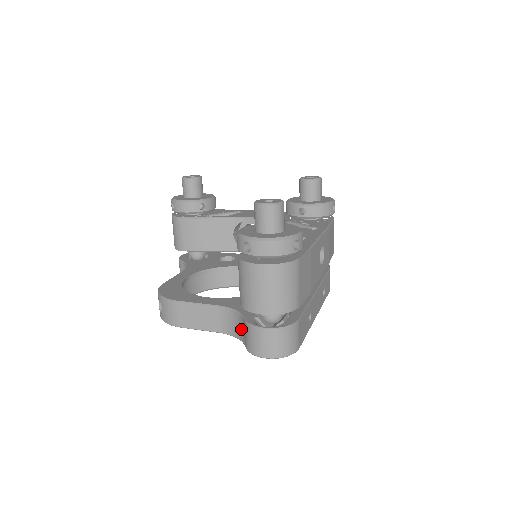
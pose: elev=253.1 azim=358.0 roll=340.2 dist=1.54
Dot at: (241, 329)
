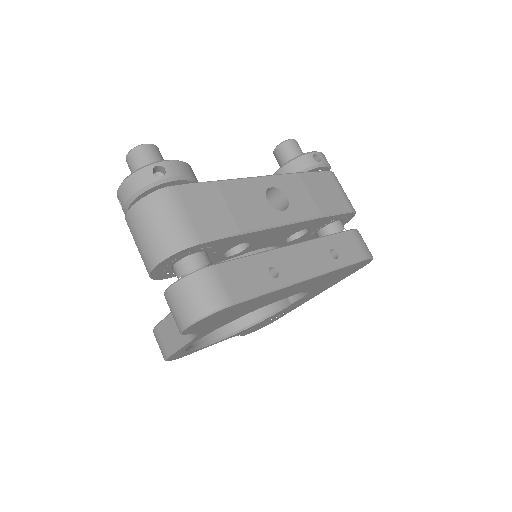
Dot at: occluded
